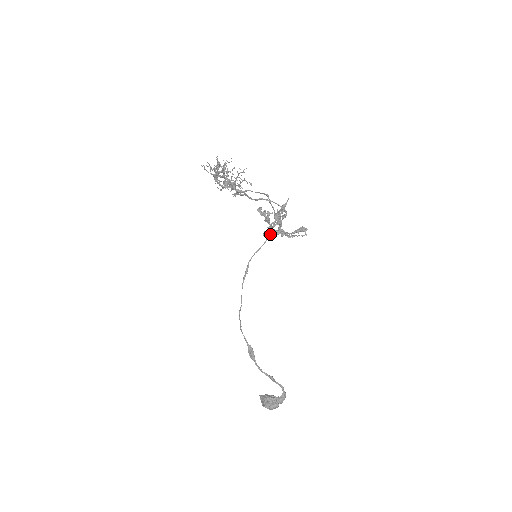
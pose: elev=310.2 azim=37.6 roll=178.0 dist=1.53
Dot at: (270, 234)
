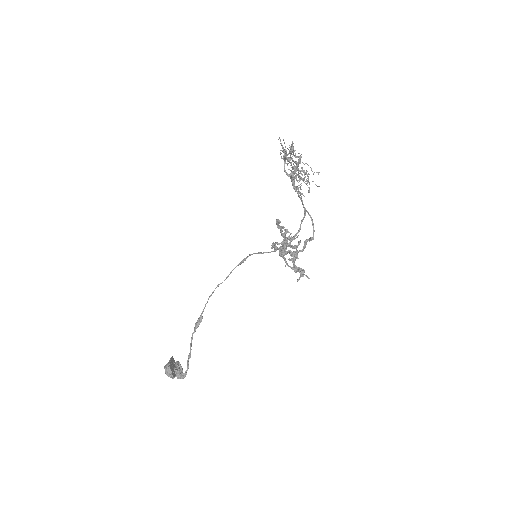
Dot at: (279, 249)
